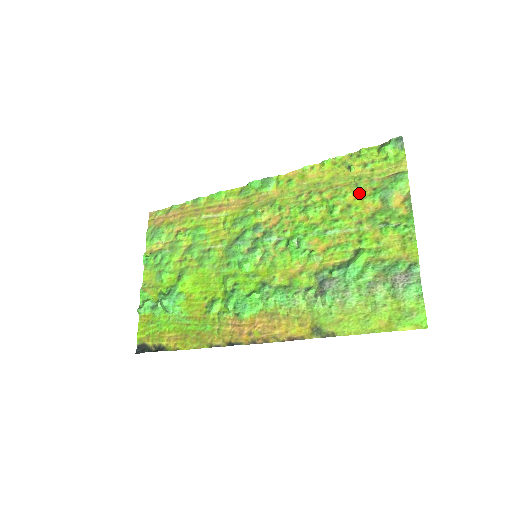
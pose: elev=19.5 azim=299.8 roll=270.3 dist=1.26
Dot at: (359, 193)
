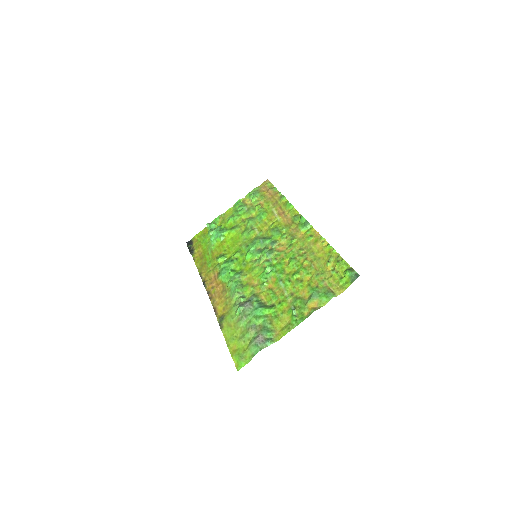
Dot at: (312, 280)
